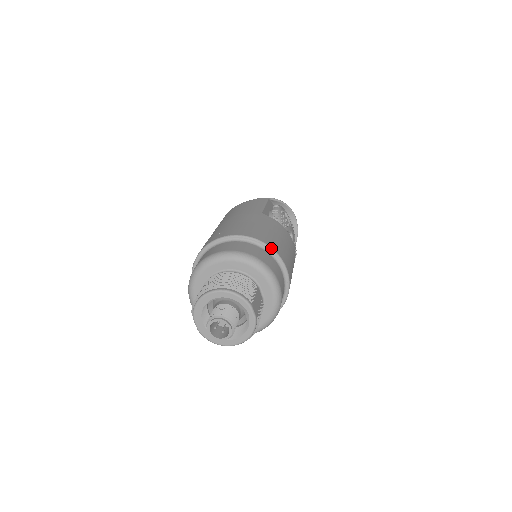
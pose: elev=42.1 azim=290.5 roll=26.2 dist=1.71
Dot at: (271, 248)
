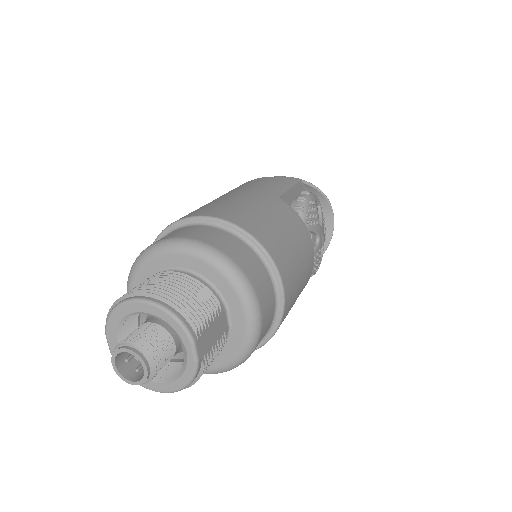
Dot at: (266, 251)
